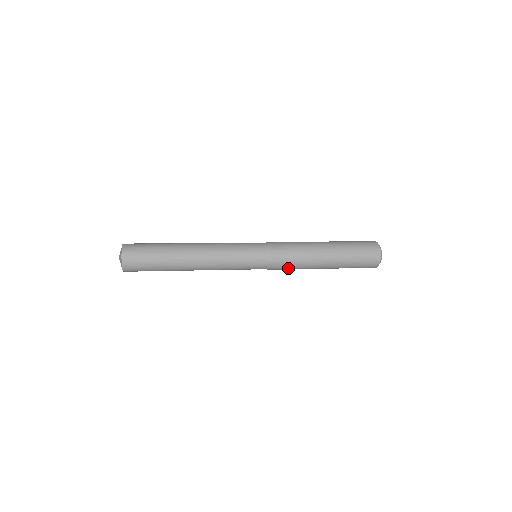
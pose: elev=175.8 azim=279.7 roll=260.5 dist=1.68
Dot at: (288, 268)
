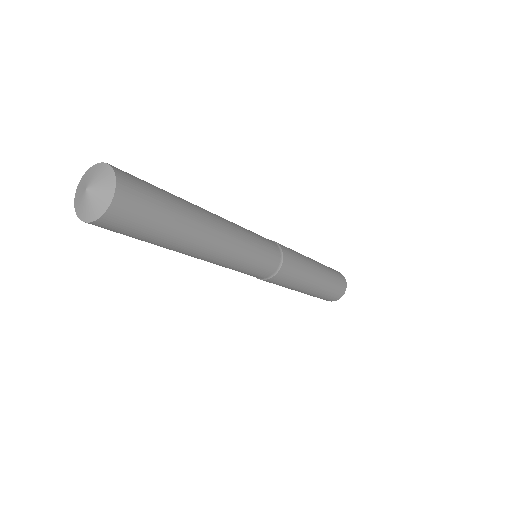
Dot at: (277, 284)
